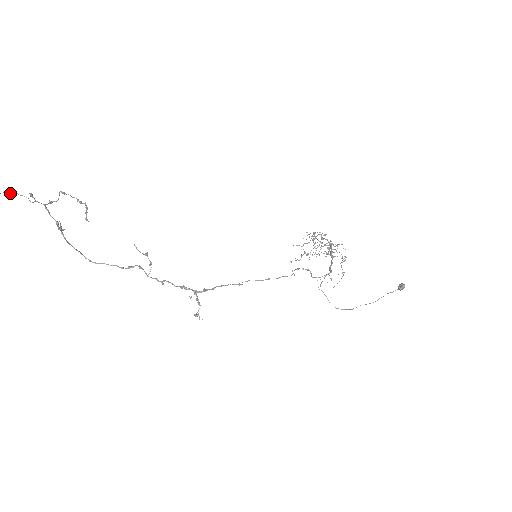
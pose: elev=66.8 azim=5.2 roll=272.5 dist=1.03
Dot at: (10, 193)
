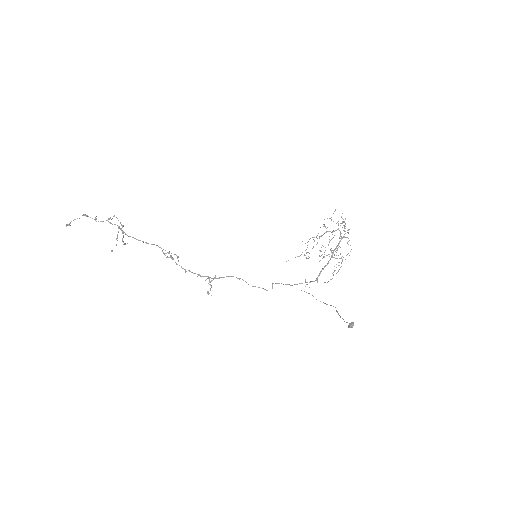
Dot at: (86, 215)
